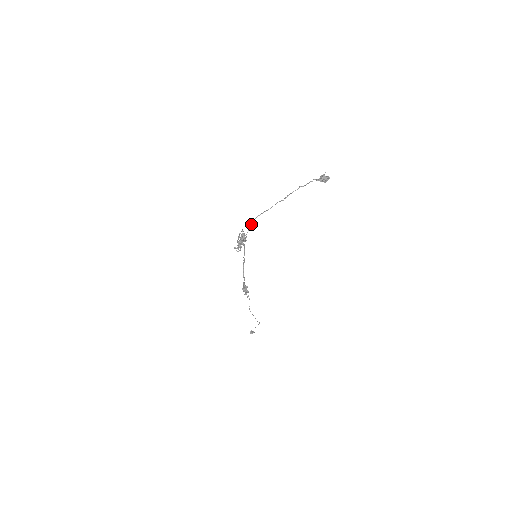
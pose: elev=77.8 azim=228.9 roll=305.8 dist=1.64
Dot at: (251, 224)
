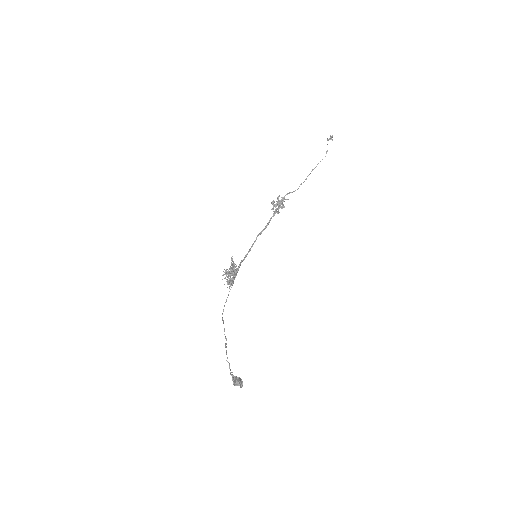
Dot at: (224, 305)
